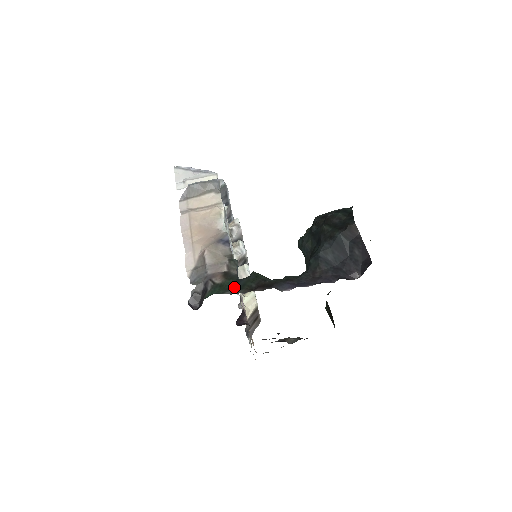
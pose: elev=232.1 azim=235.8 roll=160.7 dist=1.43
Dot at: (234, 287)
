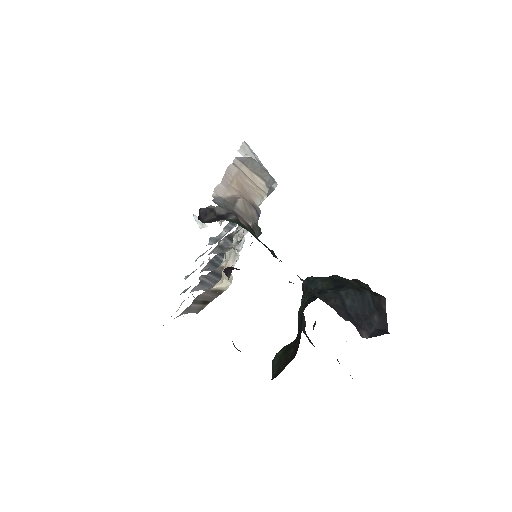
Dot at: (257, 238)
